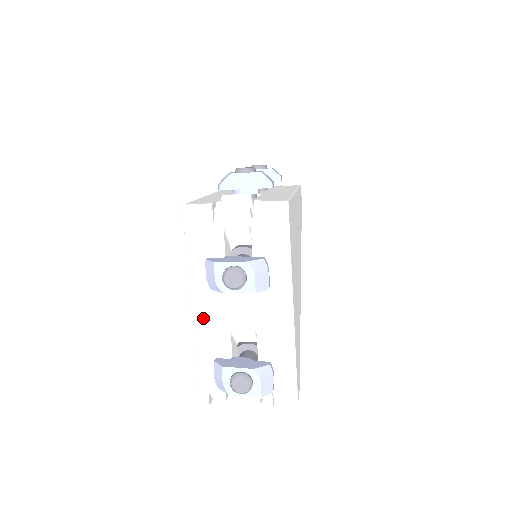
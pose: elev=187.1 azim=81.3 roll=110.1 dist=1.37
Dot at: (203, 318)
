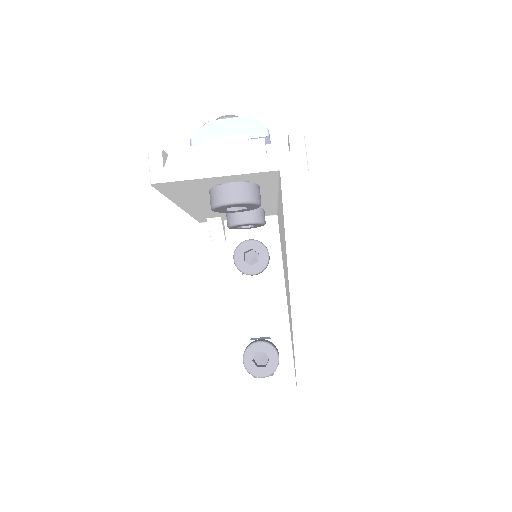
Dot at: occluded
